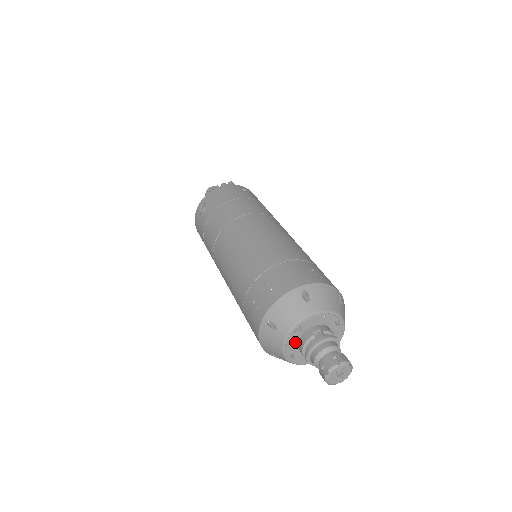
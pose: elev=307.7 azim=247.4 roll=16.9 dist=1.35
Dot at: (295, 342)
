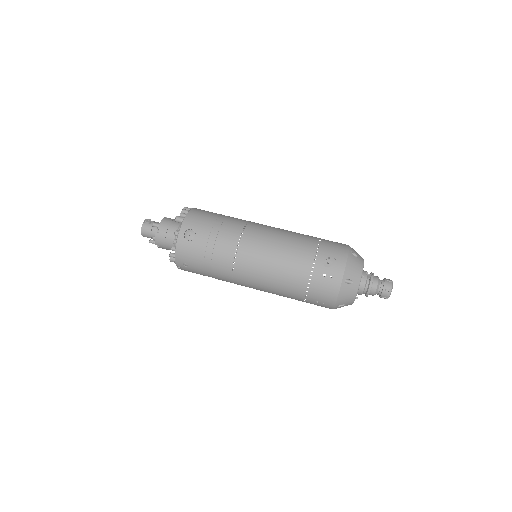
Dot at: occluded
